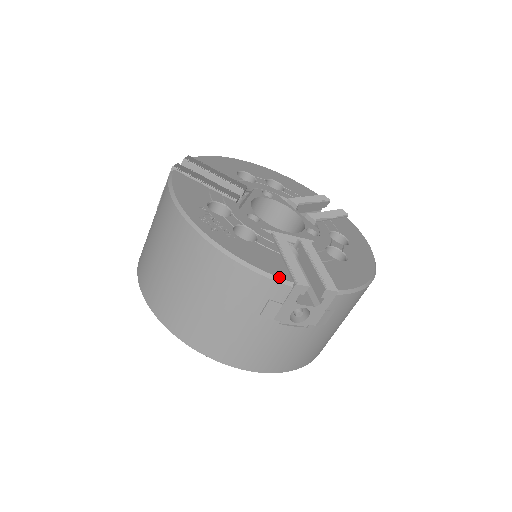
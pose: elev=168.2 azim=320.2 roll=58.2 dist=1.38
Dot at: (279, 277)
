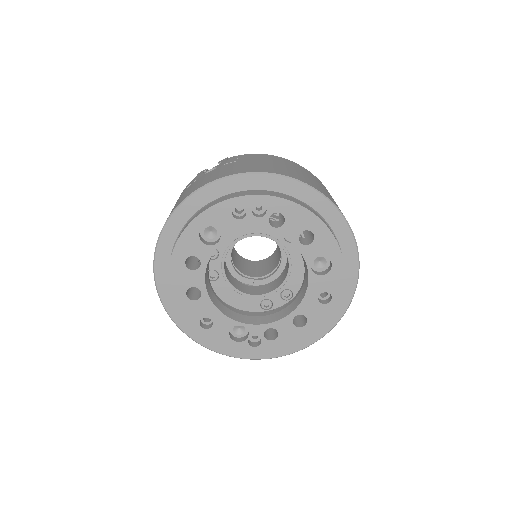
Dot at: occluded
